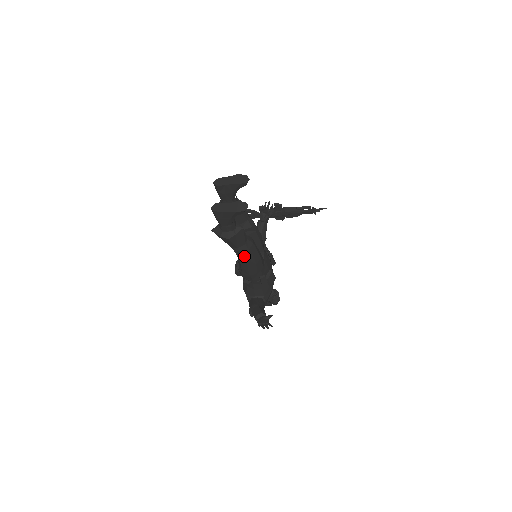
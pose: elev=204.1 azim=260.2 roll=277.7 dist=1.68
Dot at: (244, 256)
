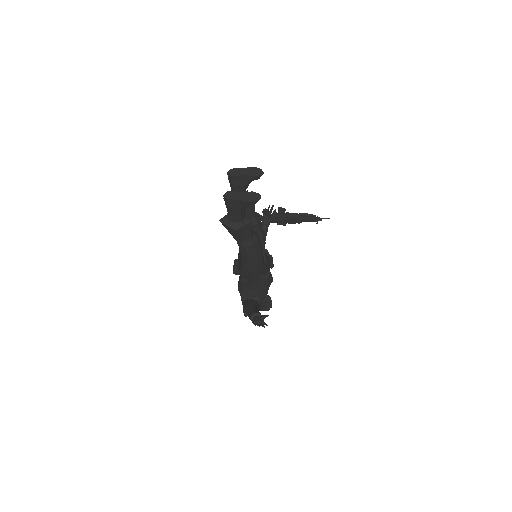
Dot at: (247, 251)
